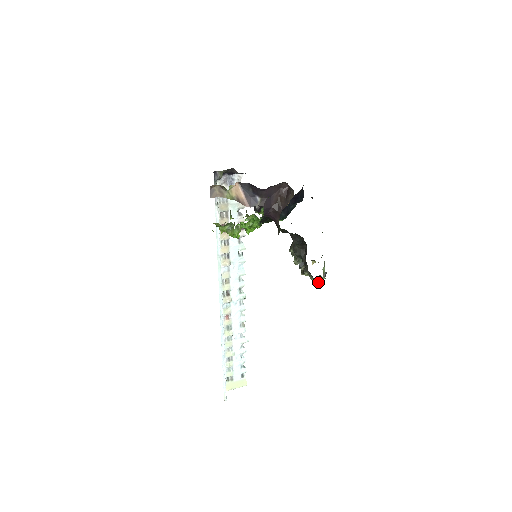
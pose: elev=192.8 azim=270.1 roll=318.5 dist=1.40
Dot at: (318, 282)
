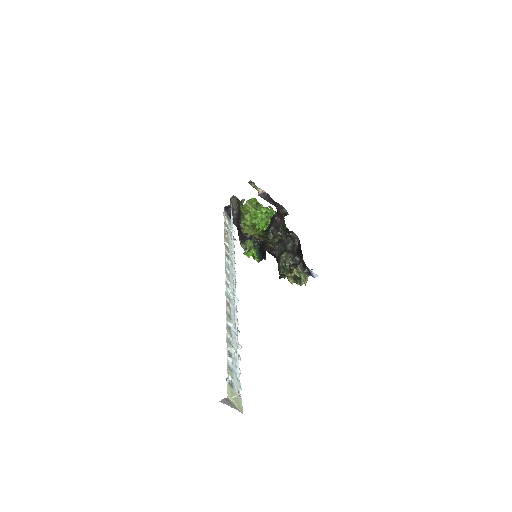
Dot at: (306, 279)
